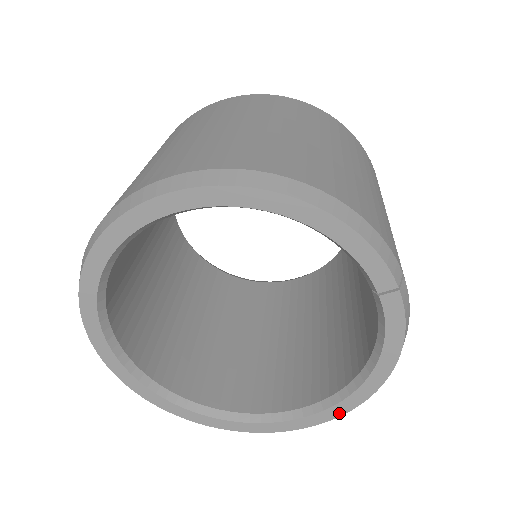
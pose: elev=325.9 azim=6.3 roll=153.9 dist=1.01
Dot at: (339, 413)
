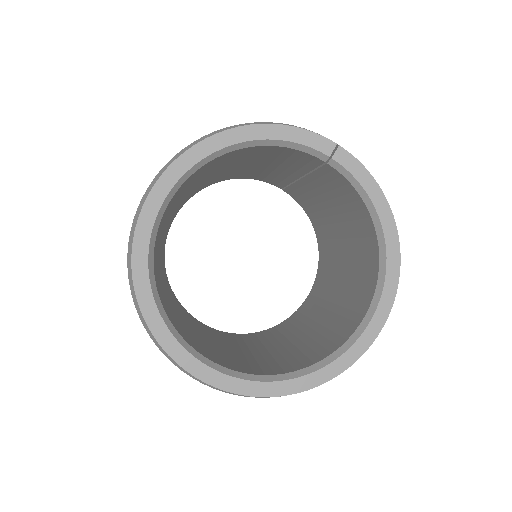
Dot at: (395, 282)
